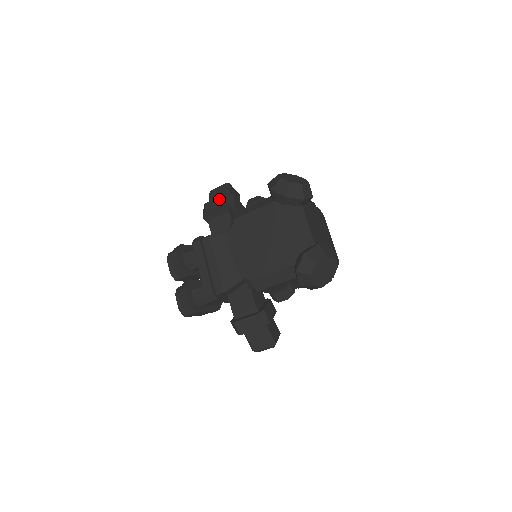
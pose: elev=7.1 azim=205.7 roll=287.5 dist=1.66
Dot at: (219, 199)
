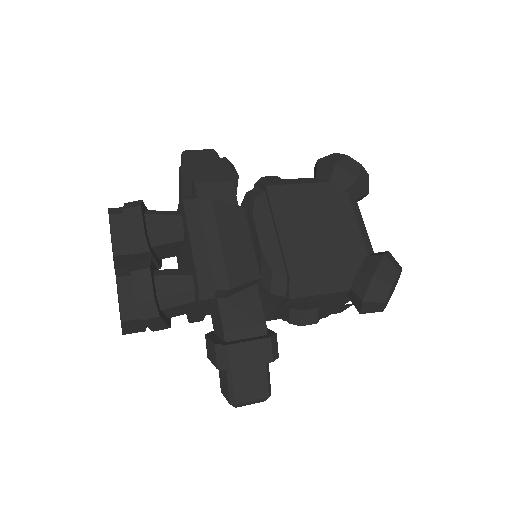
Dot at: (216, 160)
